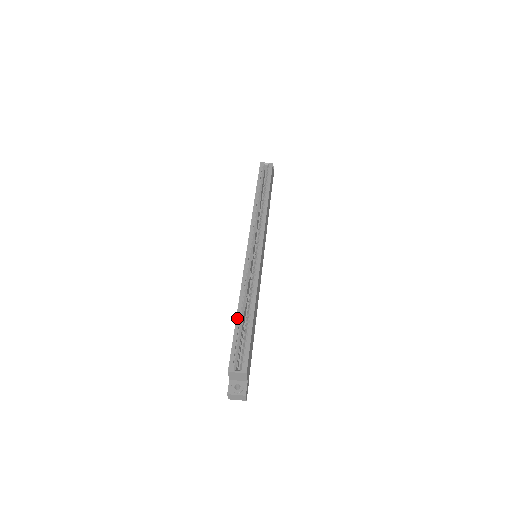
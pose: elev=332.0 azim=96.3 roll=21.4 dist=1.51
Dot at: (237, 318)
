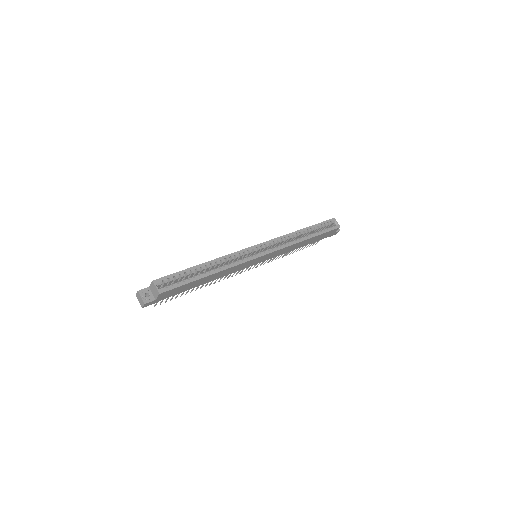
Dot at: (197, 266)
